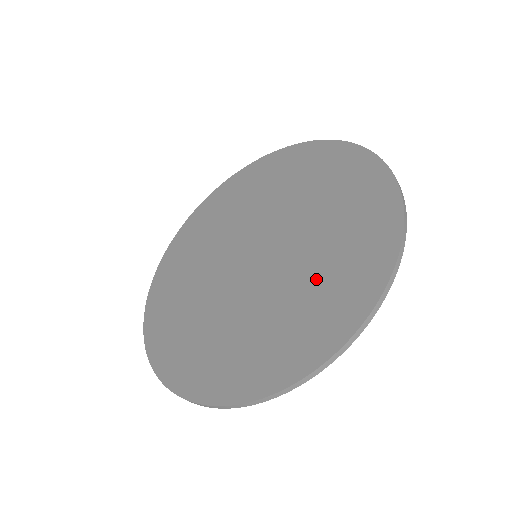
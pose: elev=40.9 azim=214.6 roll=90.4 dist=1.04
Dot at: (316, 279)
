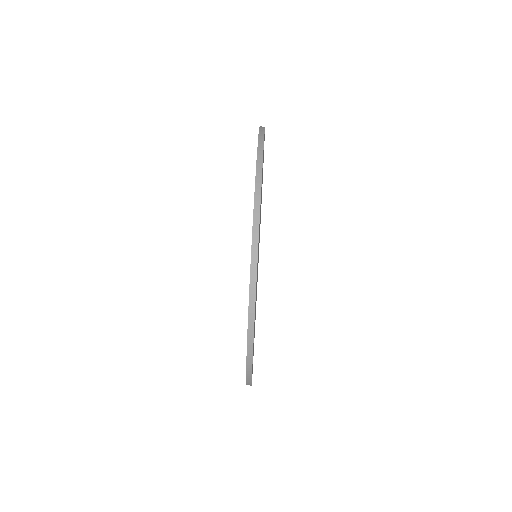
Dot at: occluded
